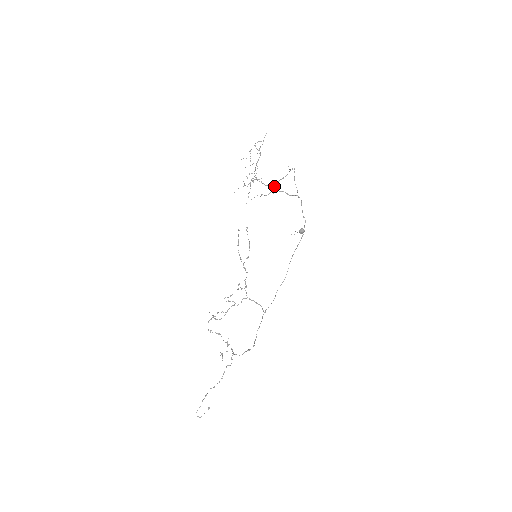
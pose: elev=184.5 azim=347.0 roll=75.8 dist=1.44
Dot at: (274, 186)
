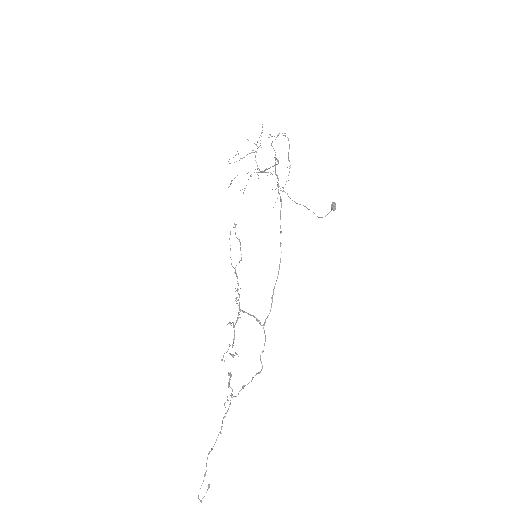
Dot at: (289, 171)
